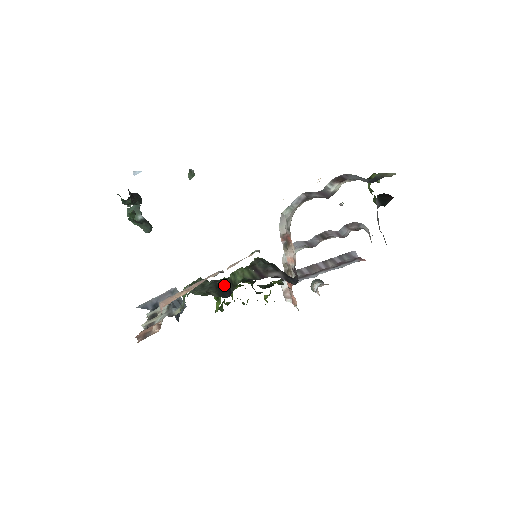
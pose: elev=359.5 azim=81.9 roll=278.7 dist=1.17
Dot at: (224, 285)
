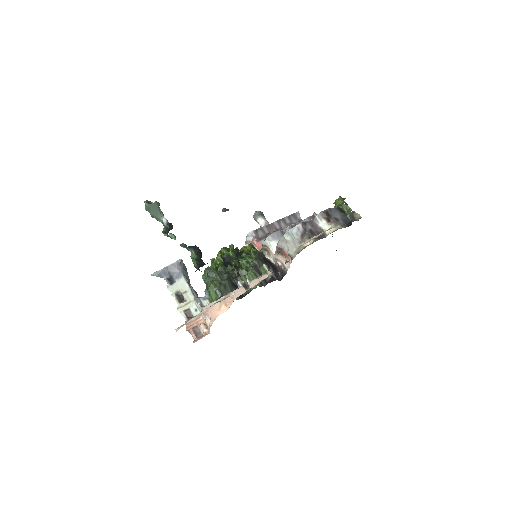
Dot at: (237, 282)
